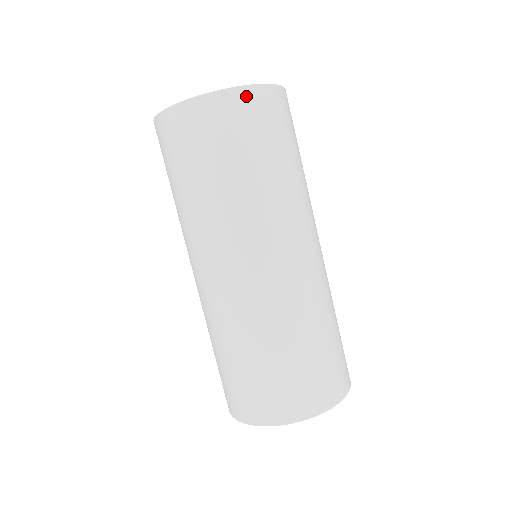
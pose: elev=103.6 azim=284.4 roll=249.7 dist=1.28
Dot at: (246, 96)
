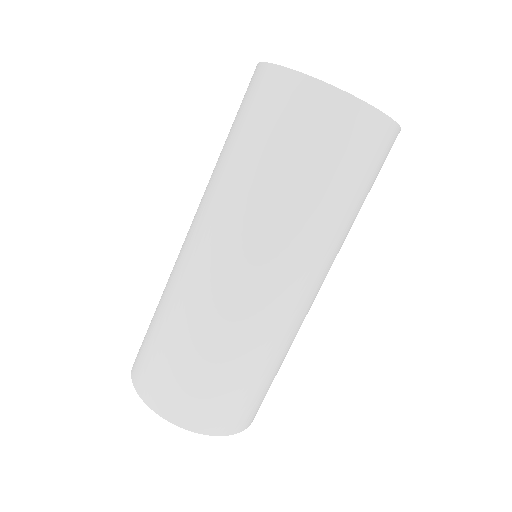
Dot at: (373, 121)
